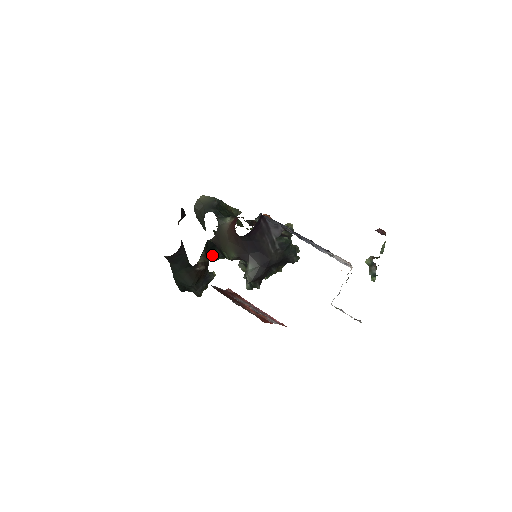
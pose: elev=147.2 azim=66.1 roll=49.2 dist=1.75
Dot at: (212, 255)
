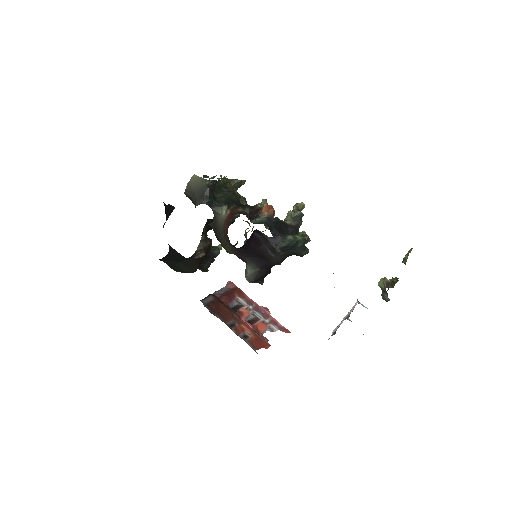
Dot at: occluded
